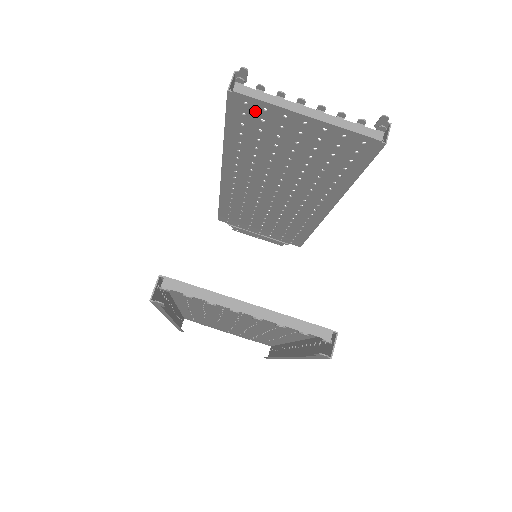
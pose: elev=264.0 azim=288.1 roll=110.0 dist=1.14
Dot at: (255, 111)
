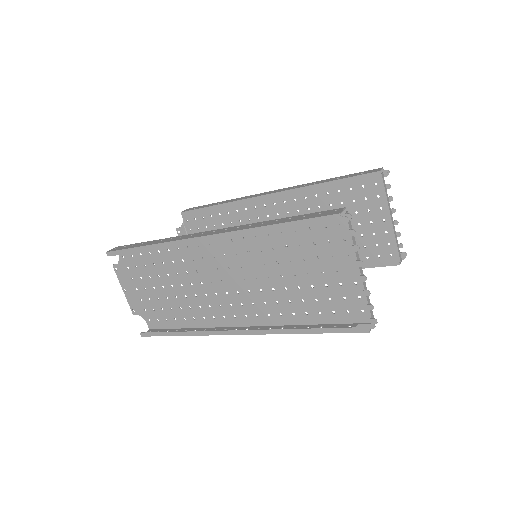
Dot at: (372, 191)
